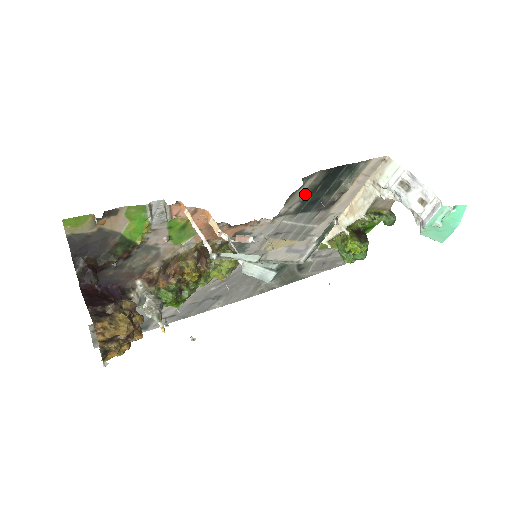
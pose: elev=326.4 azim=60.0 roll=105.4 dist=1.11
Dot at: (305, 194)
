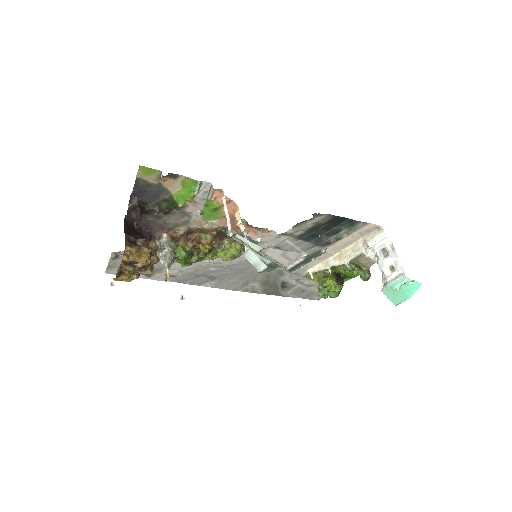
Dot at: (311, 227)
